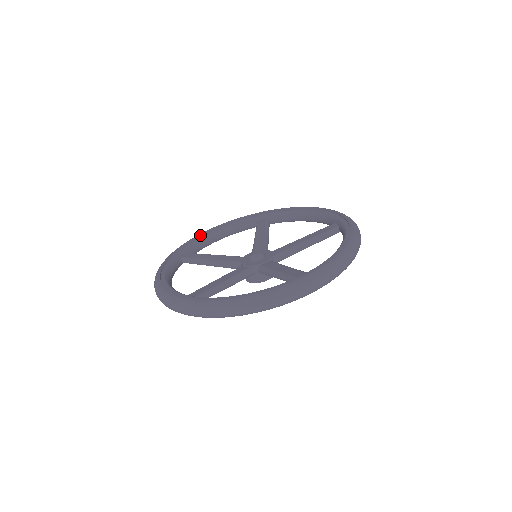
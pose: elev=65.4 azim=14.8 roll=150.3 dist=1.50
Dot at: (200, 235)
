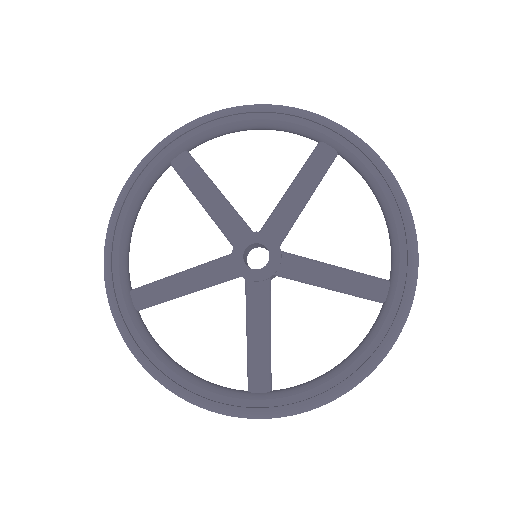
Dot at: (112, 245)
